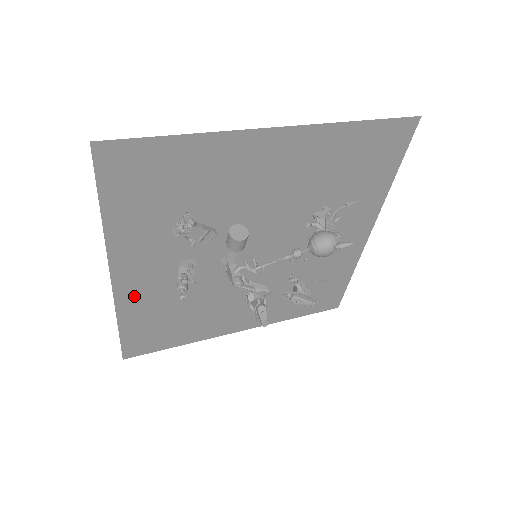
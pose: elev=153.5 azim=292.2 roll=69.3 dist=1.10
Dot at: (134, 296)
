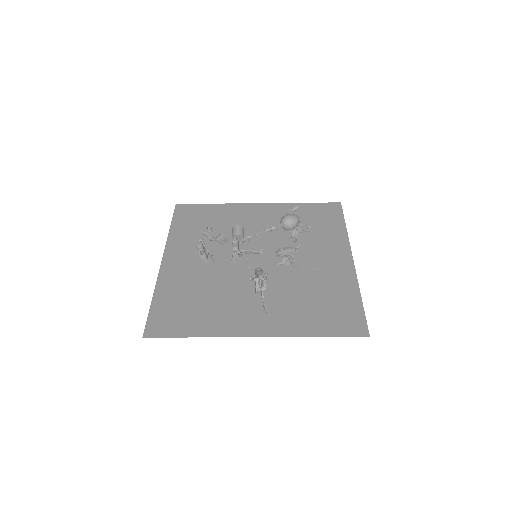
Dot at: (171, 276)
